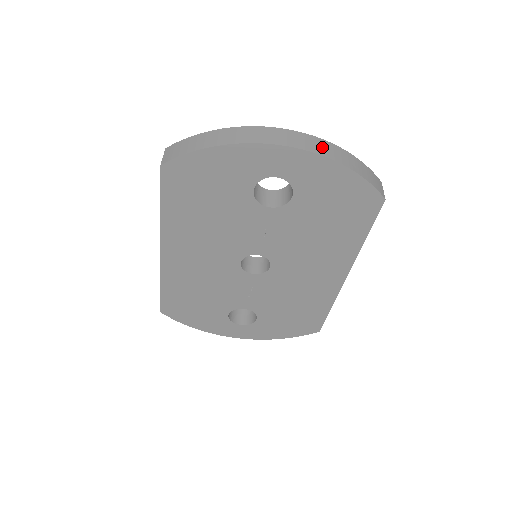
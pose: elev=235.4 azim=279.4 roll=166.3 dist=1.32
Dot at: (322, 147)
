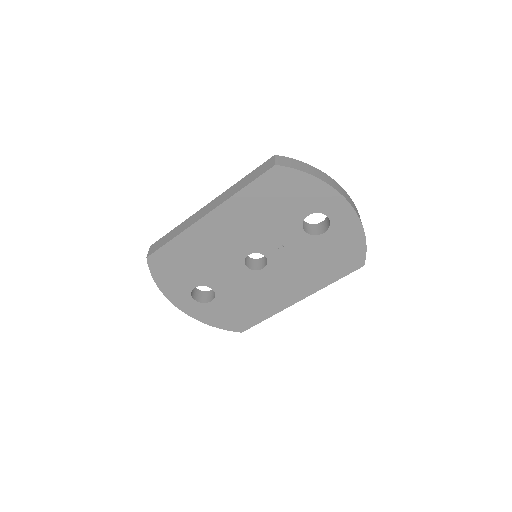
Dot at: (359, 216)
